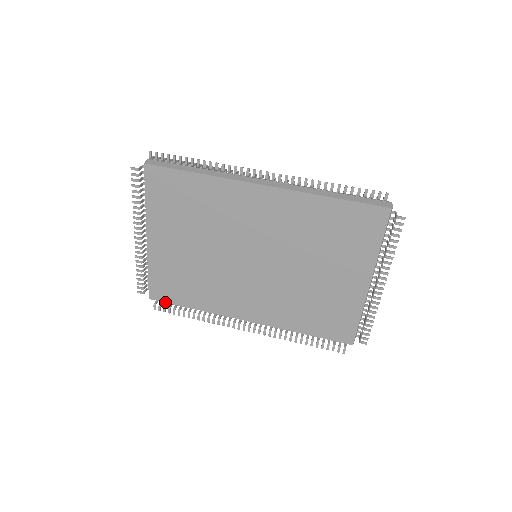
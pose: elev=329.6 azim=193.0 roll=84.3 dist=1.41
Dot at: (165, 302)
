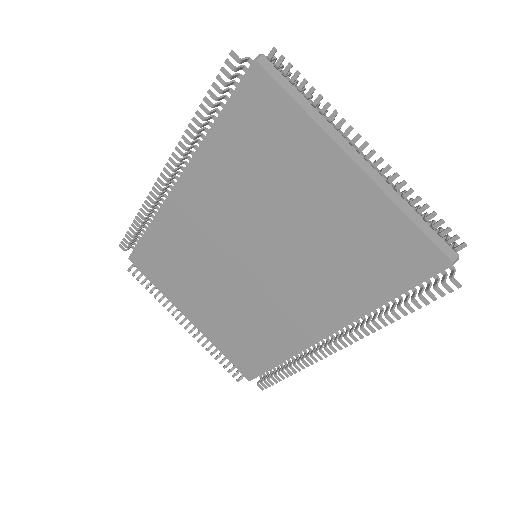
Dot at: occluded
